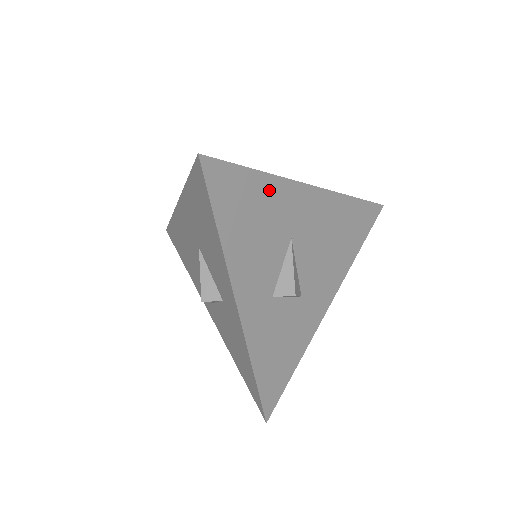
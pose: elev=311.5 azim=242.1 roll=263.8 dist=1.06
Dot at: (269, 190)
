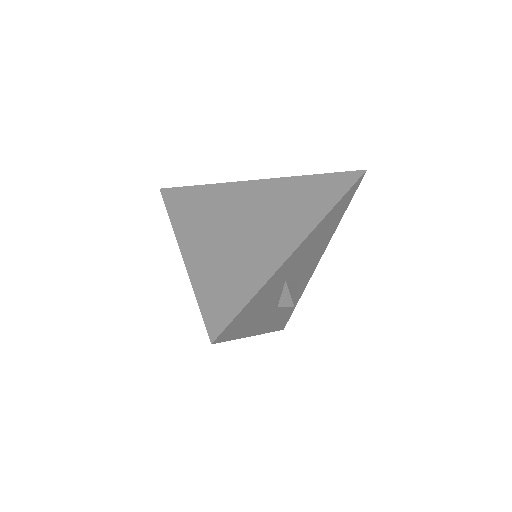
Dot at: (264, 290)
